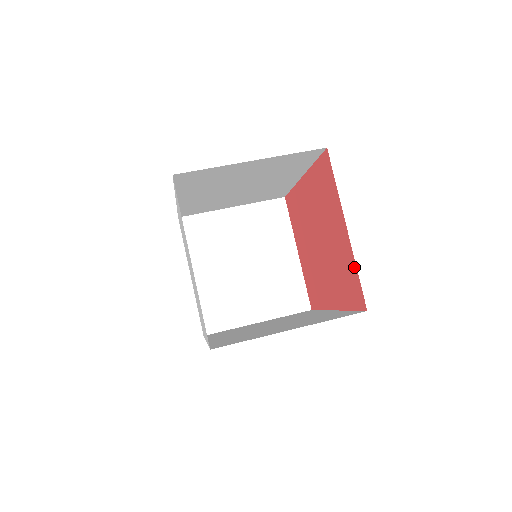
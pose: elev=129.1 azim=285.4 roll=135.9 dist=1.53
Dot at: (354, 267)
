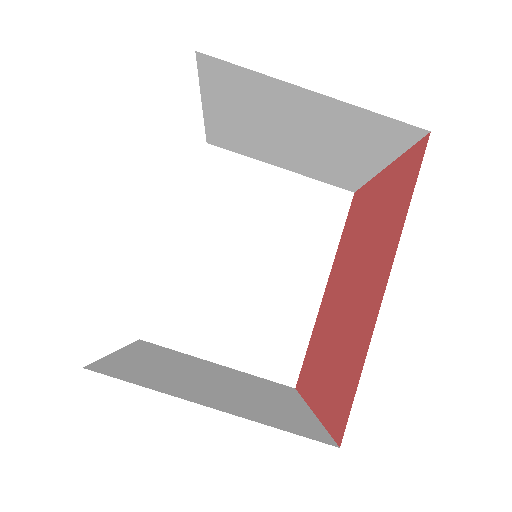
Dot at: (305, 393)
